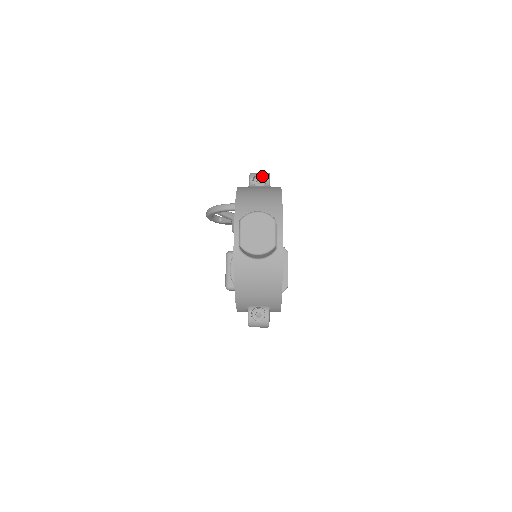
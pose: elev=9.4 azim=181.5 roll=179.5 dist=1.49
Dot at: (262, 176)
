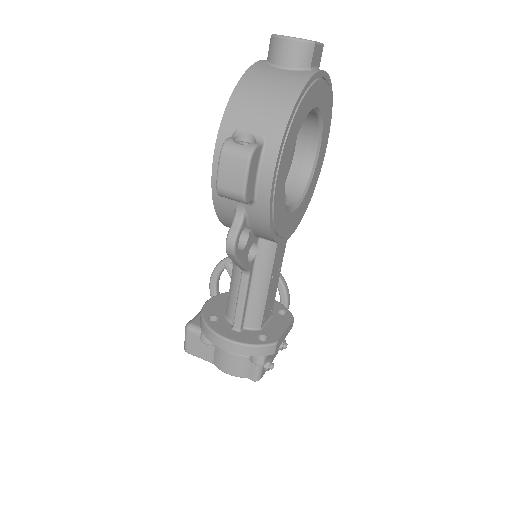
Dot at: occluded
